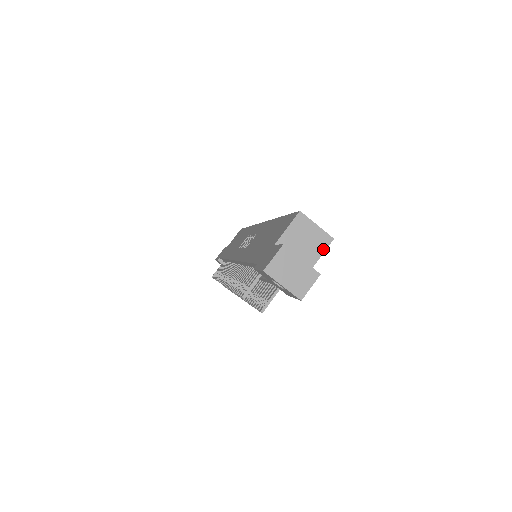
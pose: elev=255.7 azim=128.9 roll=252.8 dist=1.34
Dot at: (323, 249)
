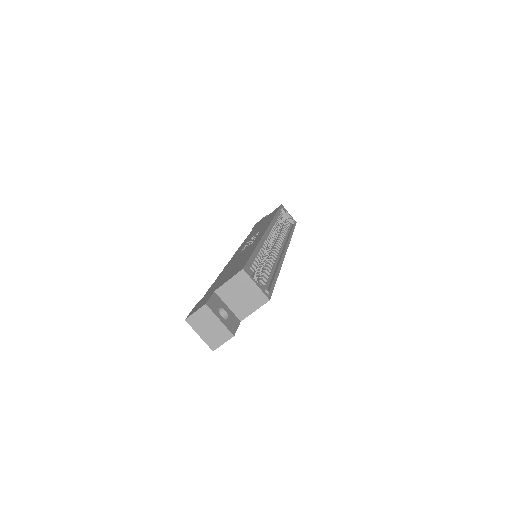
Dot at: (258, 306)
